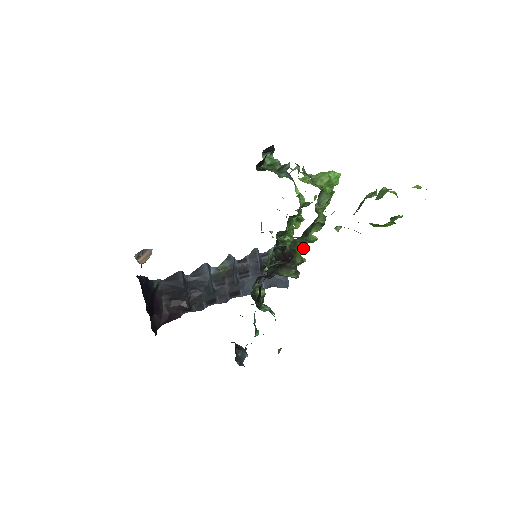
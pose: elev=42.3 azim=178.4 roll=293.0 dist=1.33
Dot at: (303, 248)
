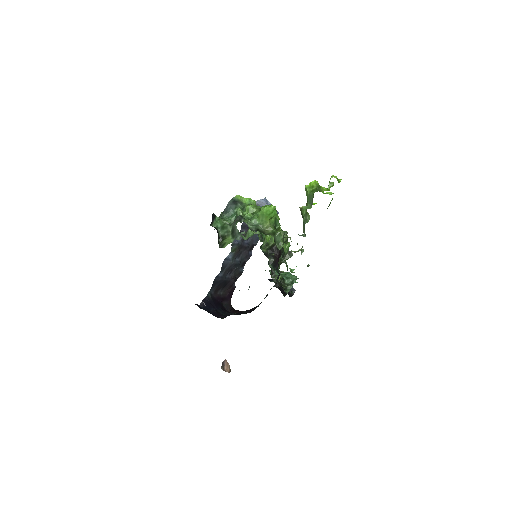
Dot at: occluded
